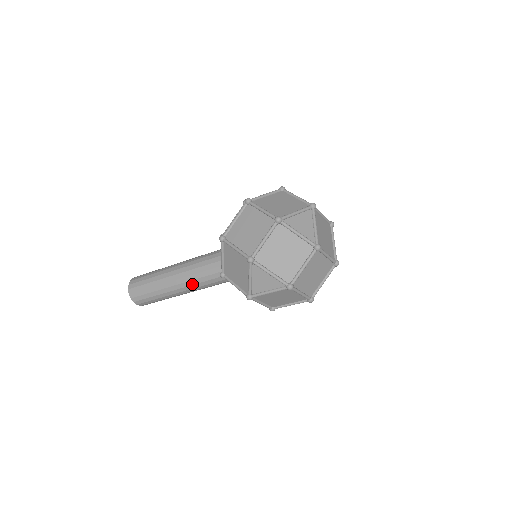
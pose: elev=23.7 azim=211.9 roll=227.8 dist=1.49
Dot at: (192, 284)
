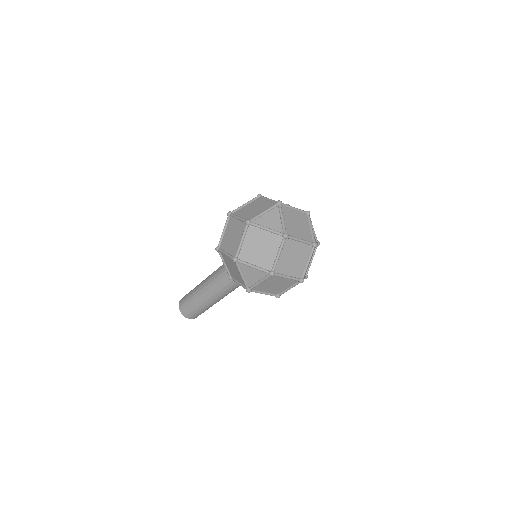
Dot at: (217, 291)
